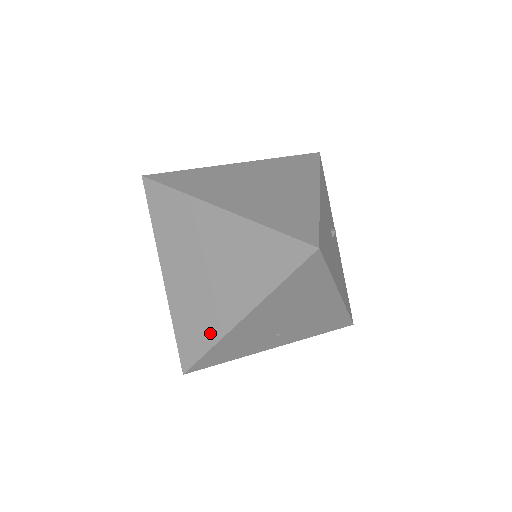
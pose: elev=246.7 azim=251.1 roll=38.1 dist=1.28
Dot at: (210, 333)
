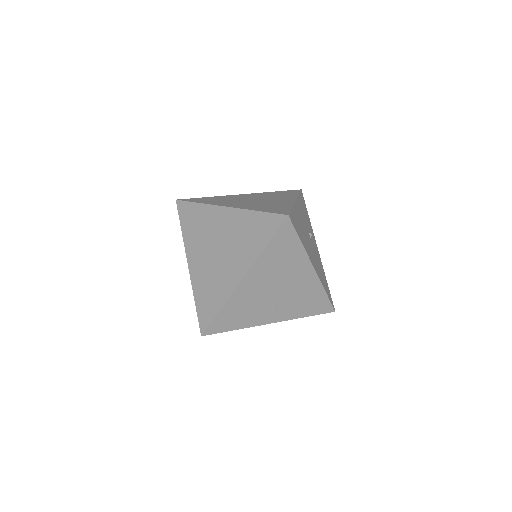
Dot at: (220, 297)
